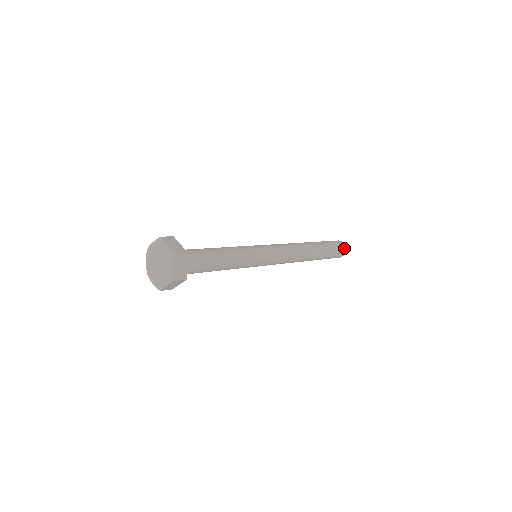
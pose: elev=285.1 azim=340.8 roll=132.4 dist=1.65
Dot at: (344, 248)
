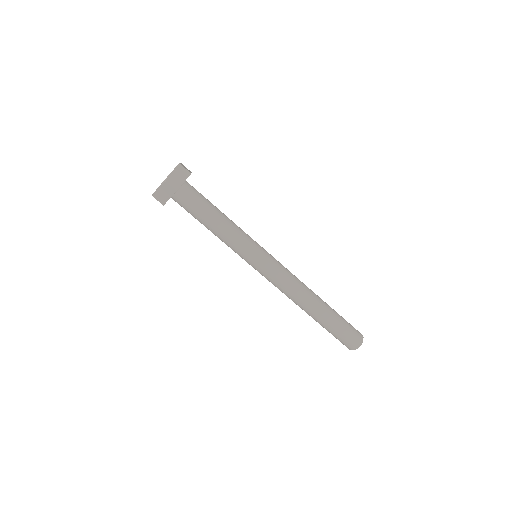
Dot at: (361, 338)
